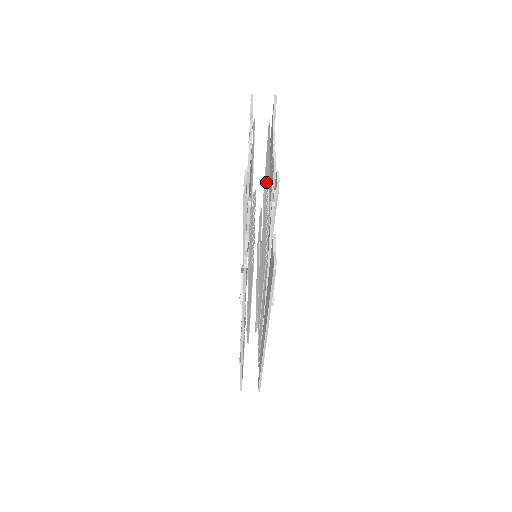
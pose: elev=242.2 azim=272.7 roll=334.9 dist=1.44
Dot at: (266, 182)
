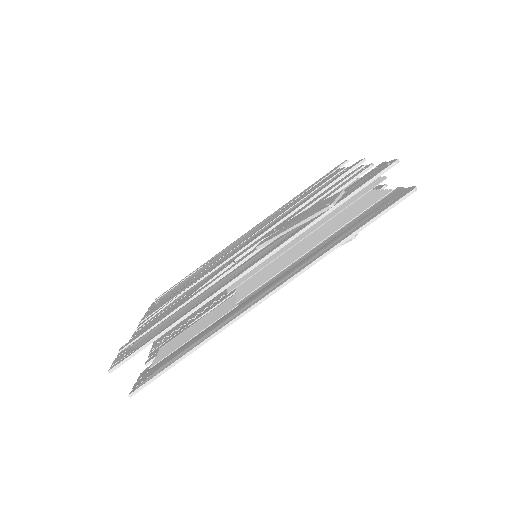
Dot at: occluded
